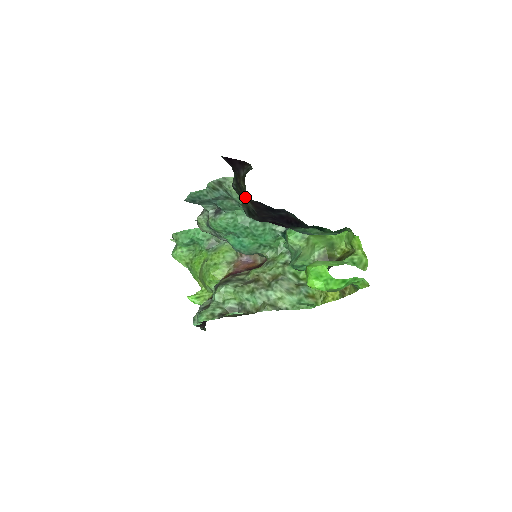
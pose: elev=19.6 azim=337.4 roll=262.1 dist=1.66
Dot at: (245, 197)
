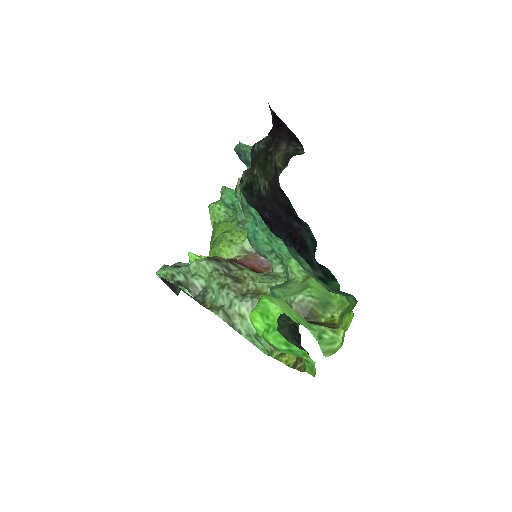
Dot at: (265, 173)
